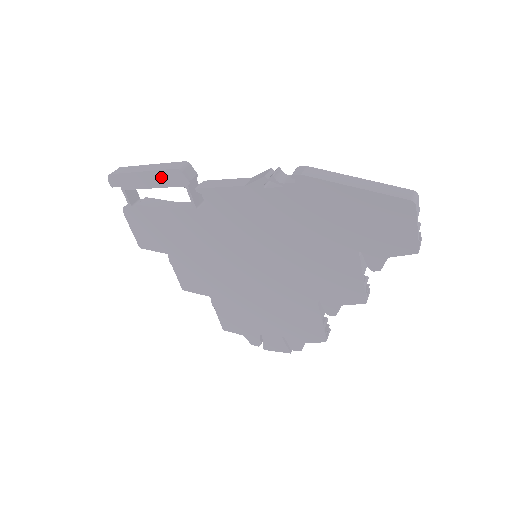
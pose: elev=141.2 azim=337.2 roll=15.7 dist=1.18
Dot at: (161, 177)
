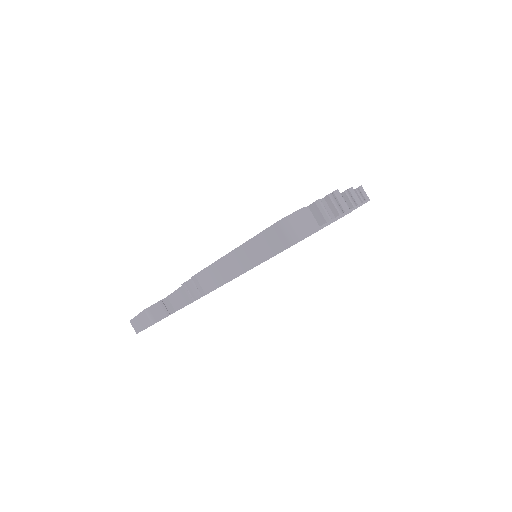
Dot at: occluded
